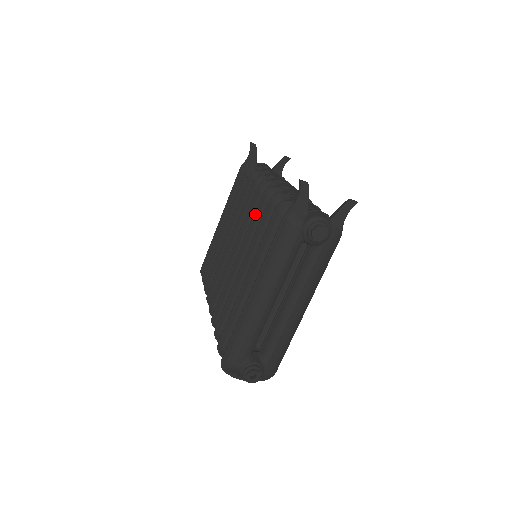
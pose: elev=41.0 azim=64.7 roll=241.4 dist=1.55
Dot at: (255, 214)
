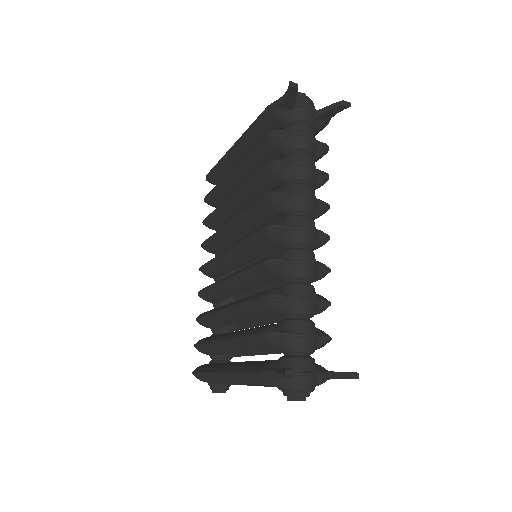
Dot at: (251, 269)
